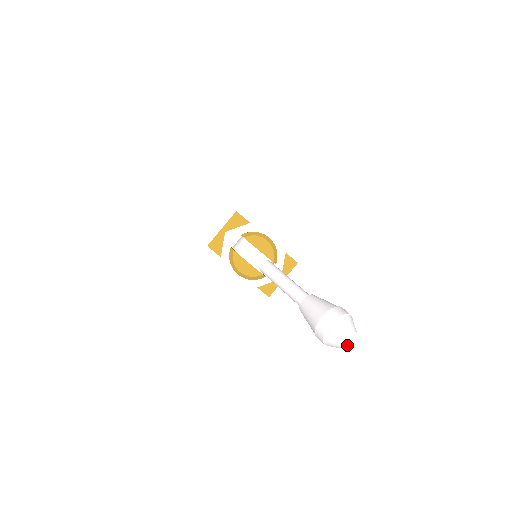
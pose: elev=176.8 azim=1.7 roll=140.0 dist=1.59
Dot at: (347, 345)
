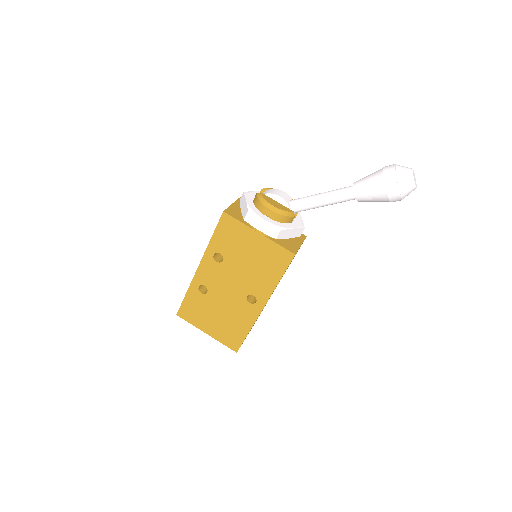
Dot at: (415, 183)
